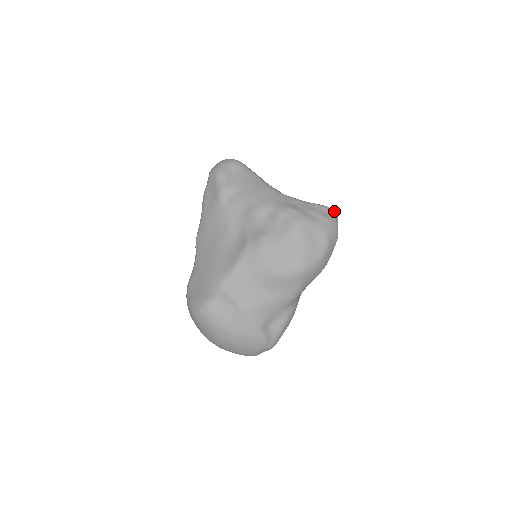
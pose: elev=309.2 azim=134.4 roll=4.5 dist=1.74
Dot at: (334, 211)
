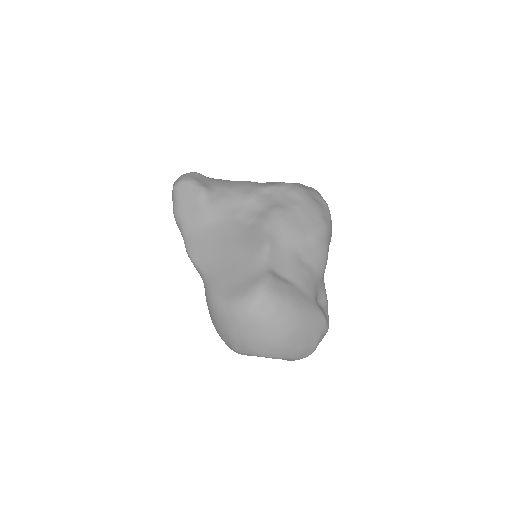
Dot at: occluded
